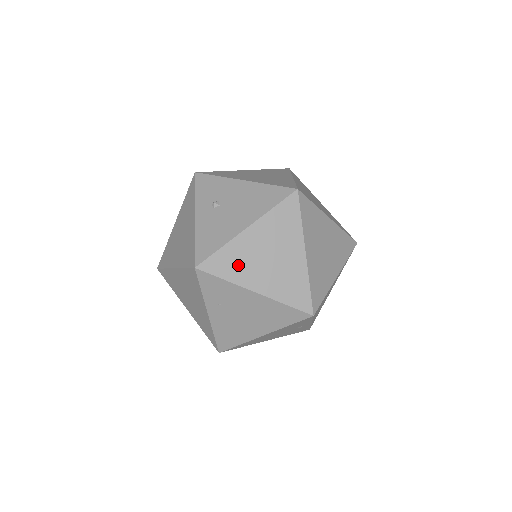
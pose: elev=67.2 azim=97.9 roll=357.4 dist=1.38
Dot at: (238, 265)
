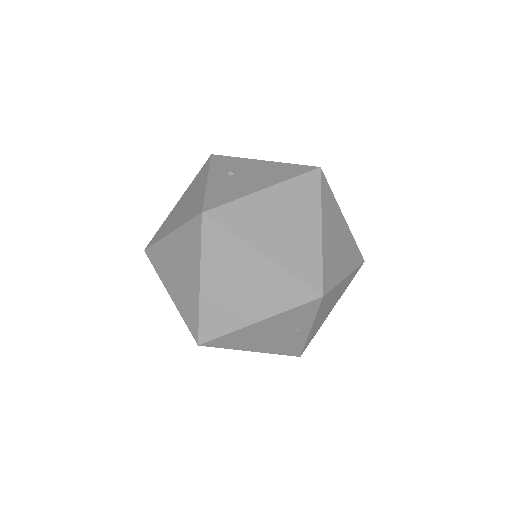
Dot at: (249, 222)
